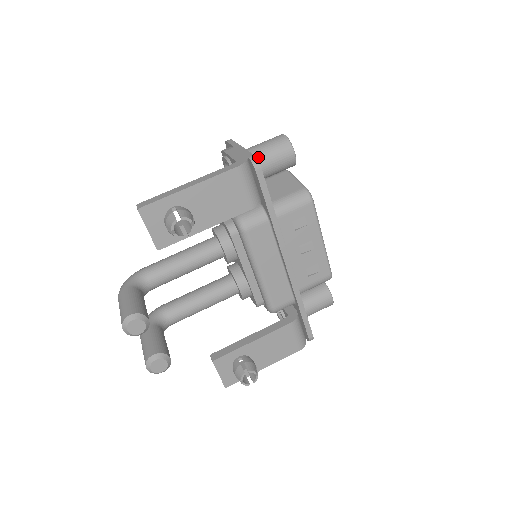
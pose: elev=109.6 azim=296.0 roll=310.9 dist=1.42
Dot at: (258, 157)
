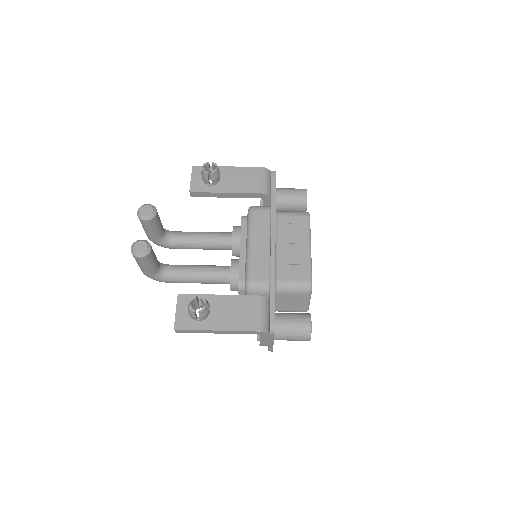
Dot at: (281, 189)
